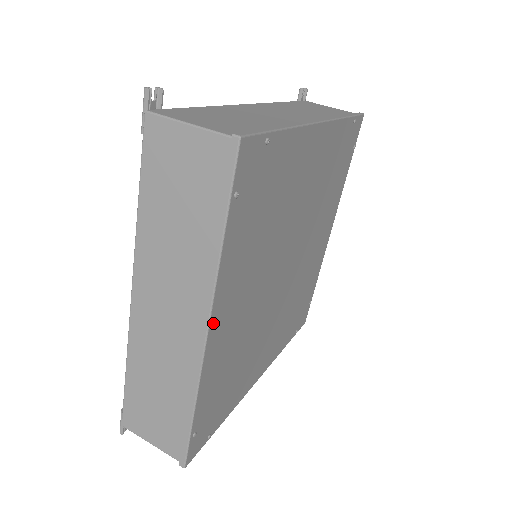
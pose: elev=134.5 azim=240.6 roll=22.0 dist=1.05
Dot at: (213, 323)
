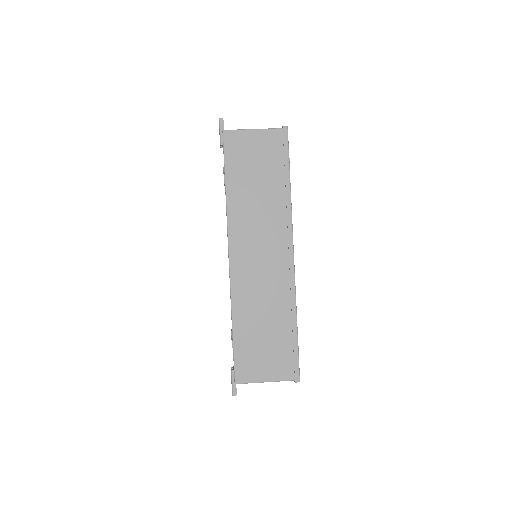
Dot at: (293, 248)
